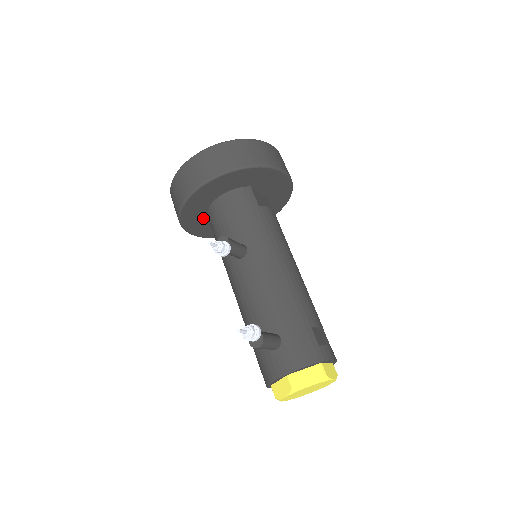
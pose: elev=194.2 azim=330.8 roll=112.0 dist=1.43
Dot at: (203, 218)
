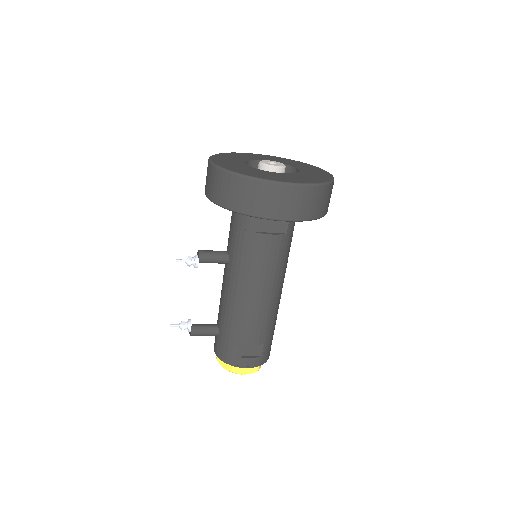
Dot at: occluded
